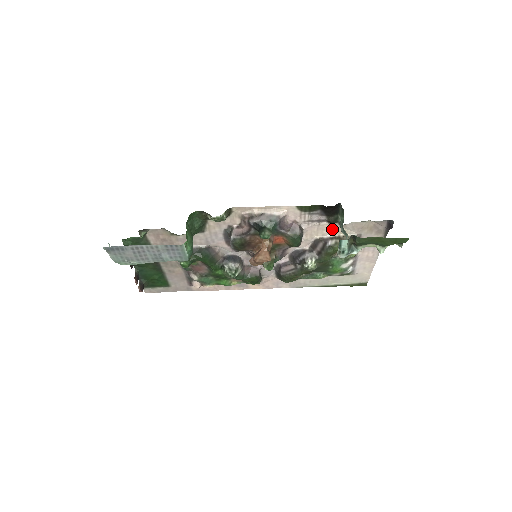
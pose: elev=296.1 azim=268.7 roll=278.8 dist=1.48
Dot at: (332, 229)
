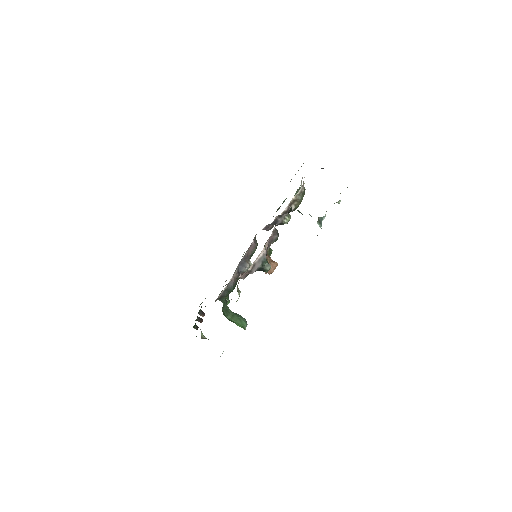
Dot at: occluded
